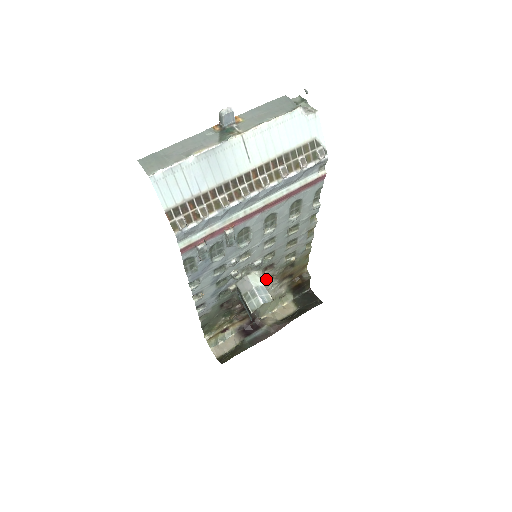
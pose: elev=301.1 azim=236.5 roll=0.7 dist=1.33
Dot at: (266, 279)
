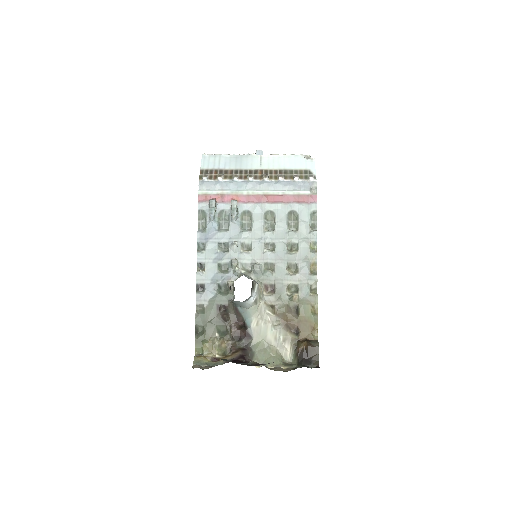
Dot at: (266, 303)
